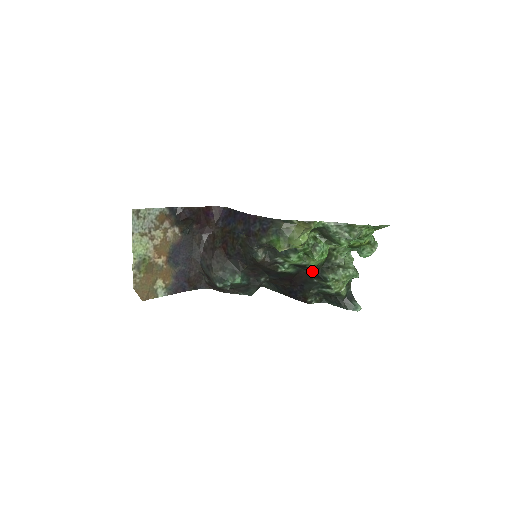
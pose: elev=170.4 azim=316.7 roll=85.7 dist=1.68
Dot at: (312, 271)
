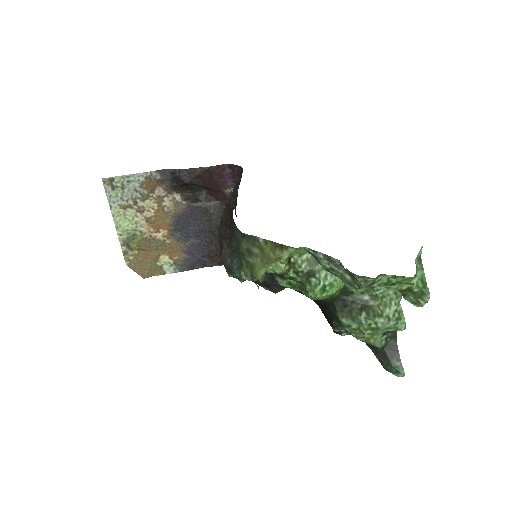
Dot at: occluded
